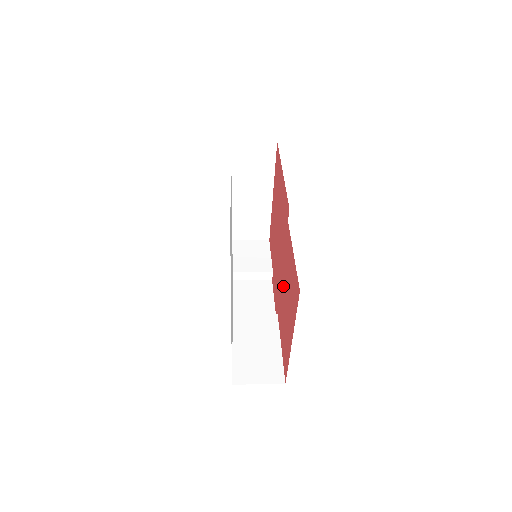
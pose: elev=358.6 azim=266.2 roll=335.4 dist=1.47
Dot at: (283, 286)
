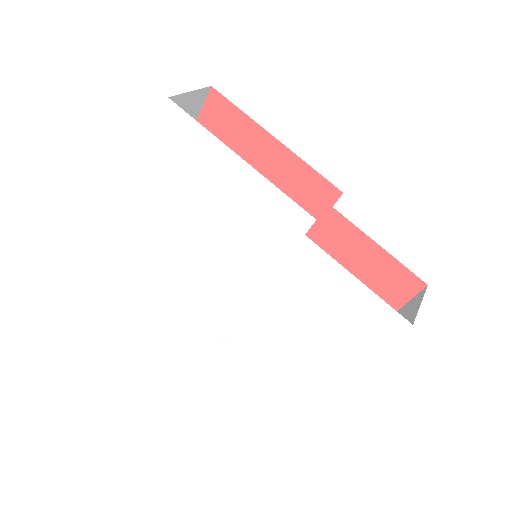
Dot at: occluded
